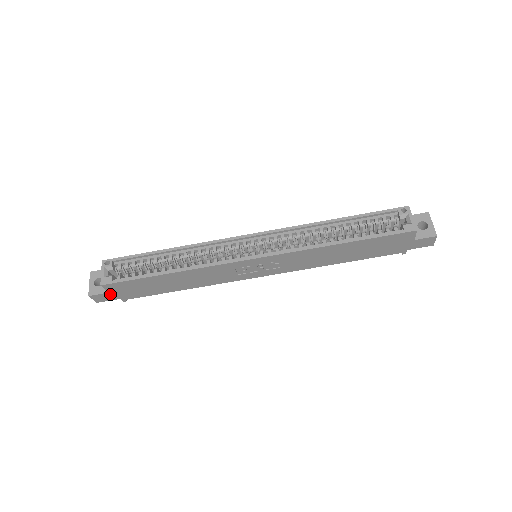
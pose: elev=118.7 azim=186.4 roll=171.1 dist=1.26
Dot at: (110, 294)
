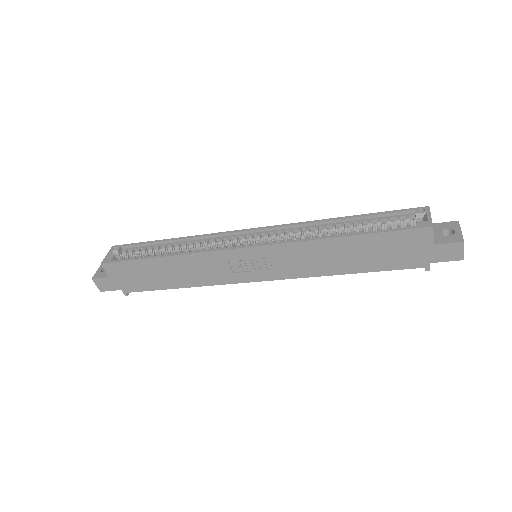
Dot at: (111, 280)
